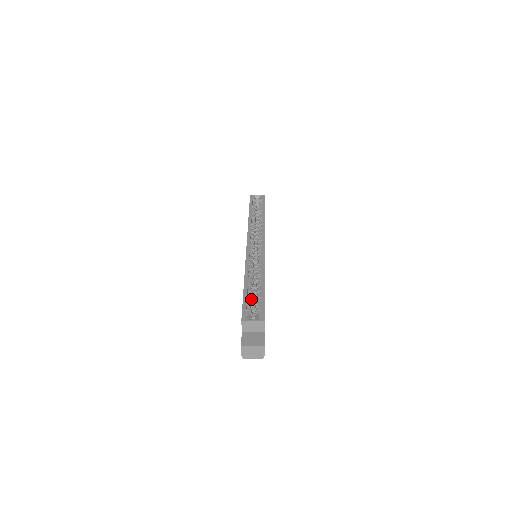
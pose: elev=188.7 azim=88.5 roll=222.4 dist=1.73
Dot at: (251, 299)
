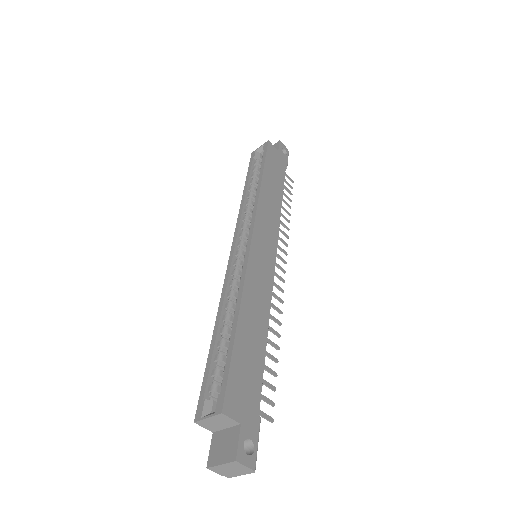
Dot at: (221, 361)
